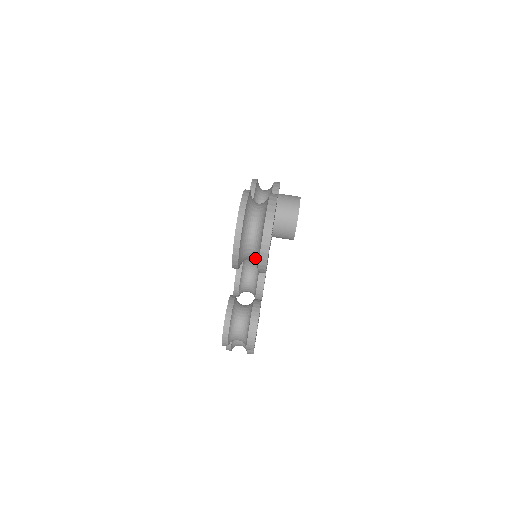
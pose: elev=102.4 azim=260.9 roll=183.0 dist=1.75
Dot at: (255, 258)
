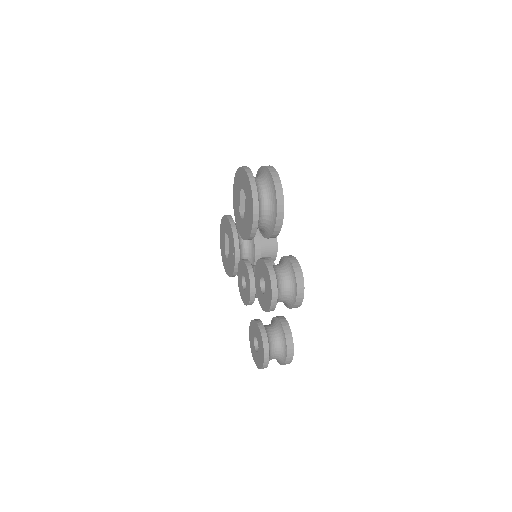
Dot at: (270, 209)
